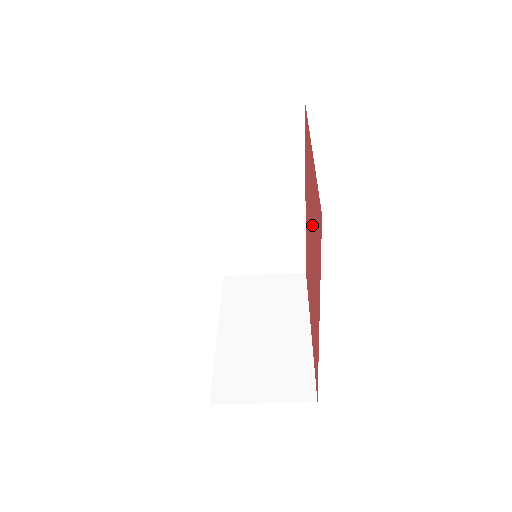
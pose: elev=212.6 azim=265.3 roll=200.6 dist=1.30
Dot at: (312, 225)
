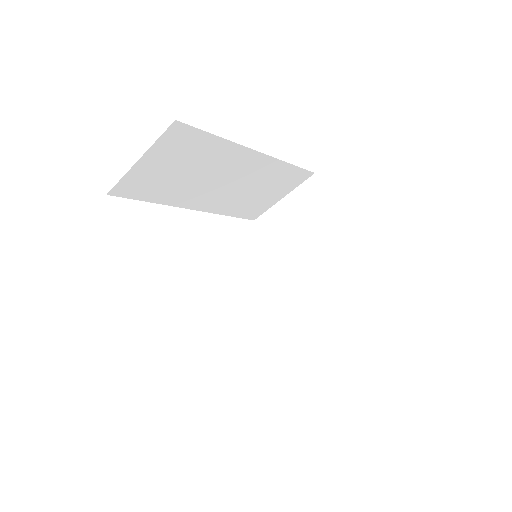
Dot at: occluded
